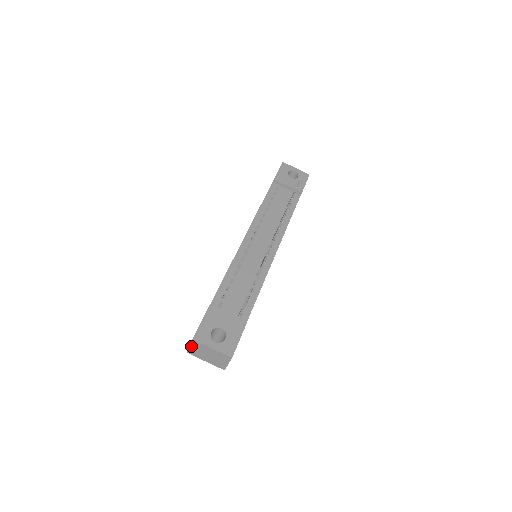
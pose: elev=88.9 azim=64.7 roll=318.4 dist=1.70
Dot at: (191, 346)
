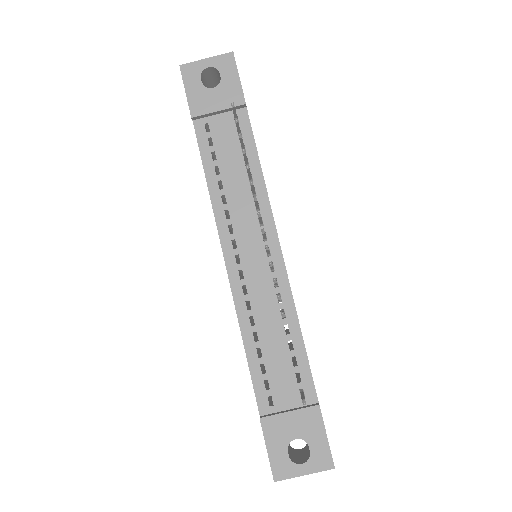
Dot at: occluded
